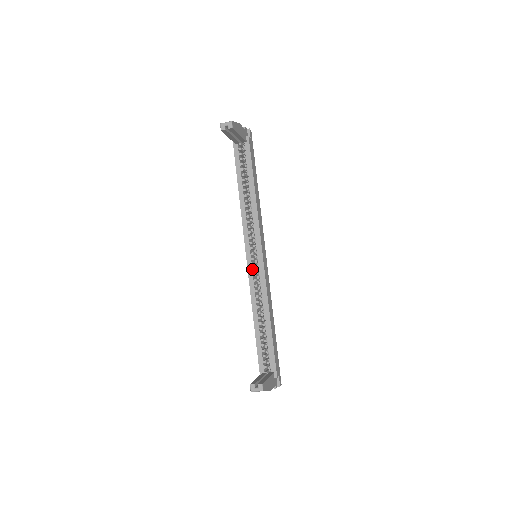
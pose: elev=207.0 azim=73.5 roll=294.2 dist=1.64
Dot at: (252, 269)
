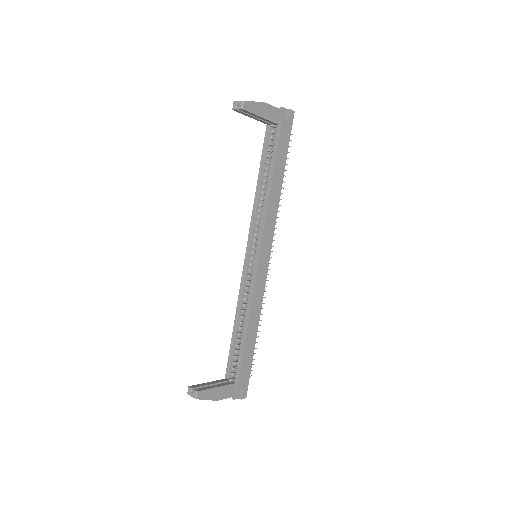
Dot at: (247, 269)
